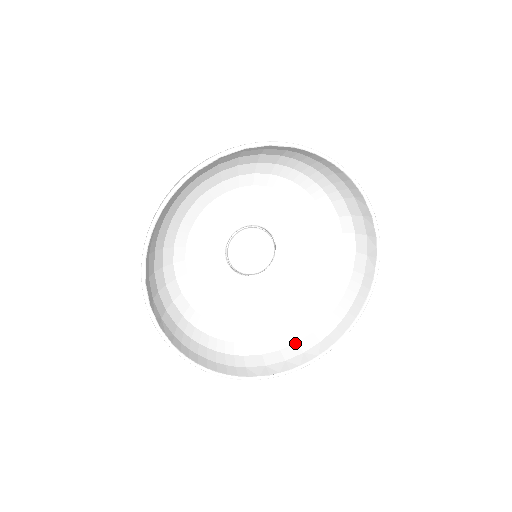
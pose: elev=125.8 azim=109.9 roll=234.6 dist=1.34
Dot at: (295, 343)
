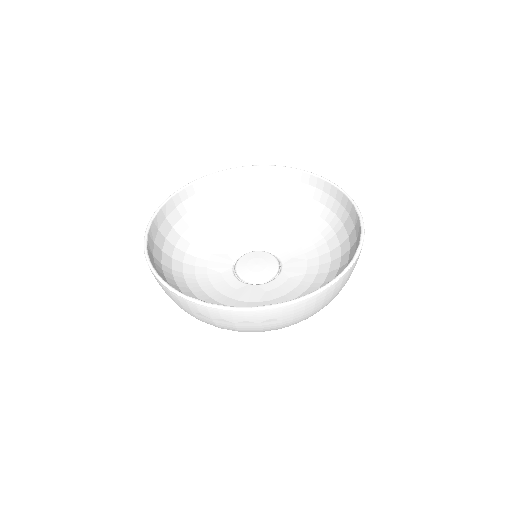
Dot at: occluded
